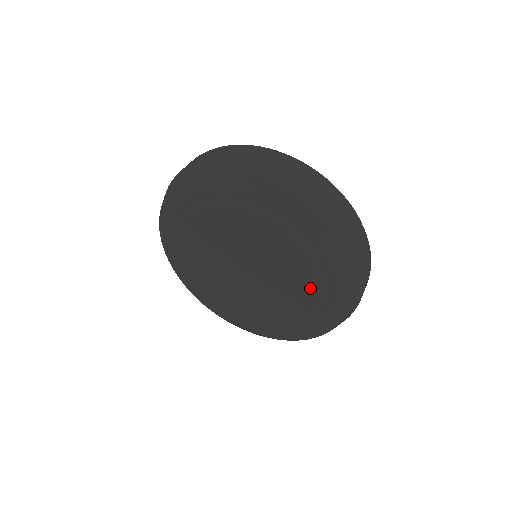
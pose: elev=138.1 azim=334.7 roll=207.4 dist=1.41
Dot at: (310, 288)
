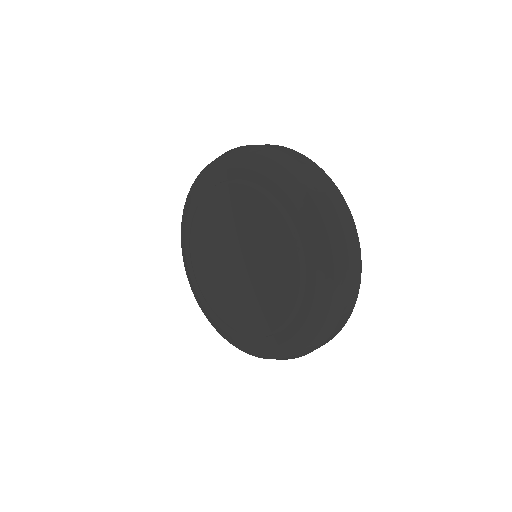
Dot at: (288, 248)
